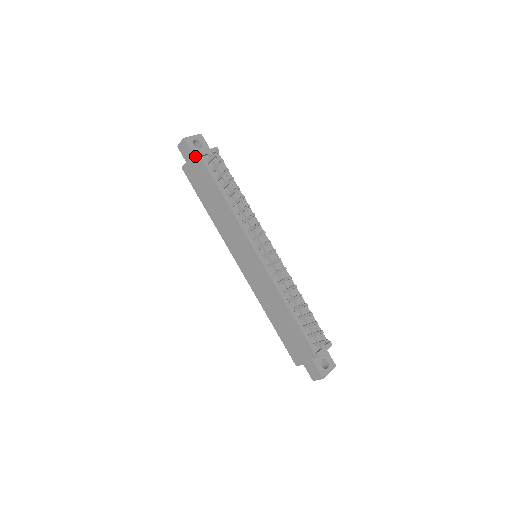
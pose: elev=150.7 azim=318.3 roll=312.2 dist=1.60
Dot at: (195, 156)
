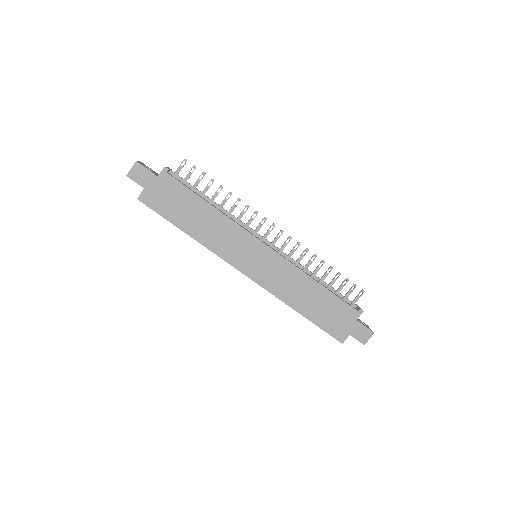
Dot at: (157, 176)
